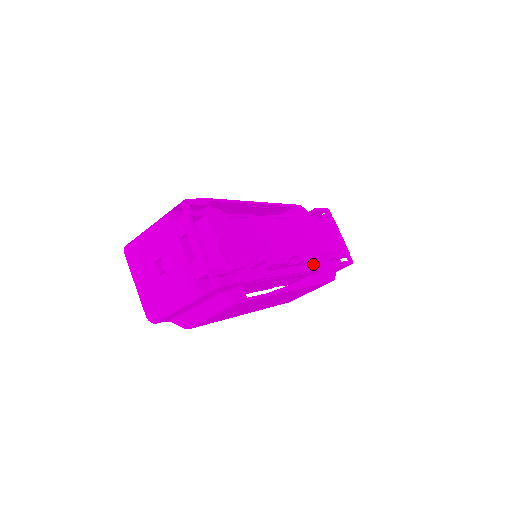
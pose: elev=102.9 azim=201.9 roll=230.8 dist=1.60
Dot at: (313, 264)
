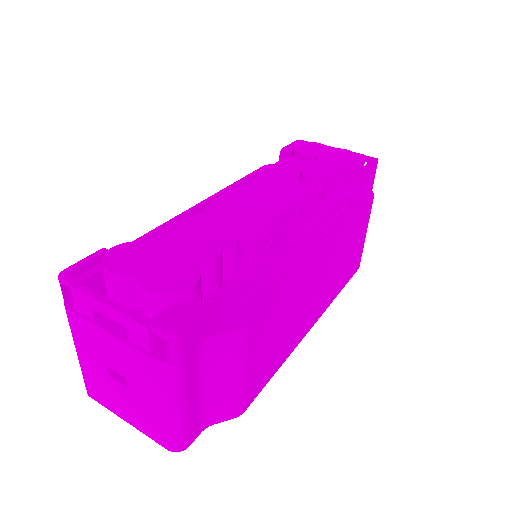
Dot at: (329, 202)
